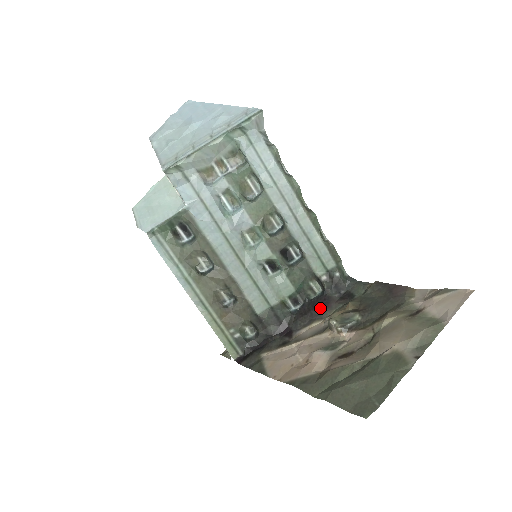
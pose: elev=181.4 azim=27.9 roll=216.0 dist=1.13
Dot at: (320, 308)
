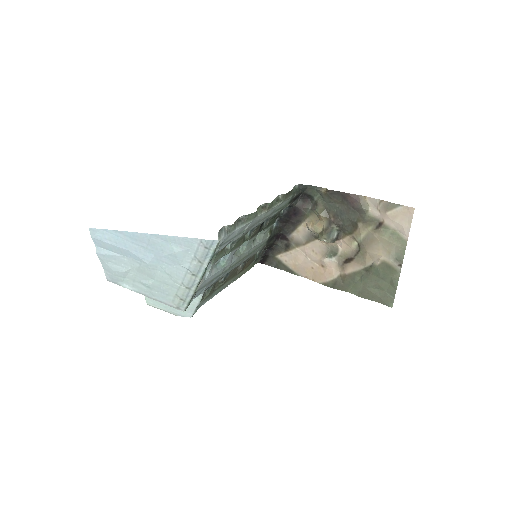
Dot at: (295, 217)
